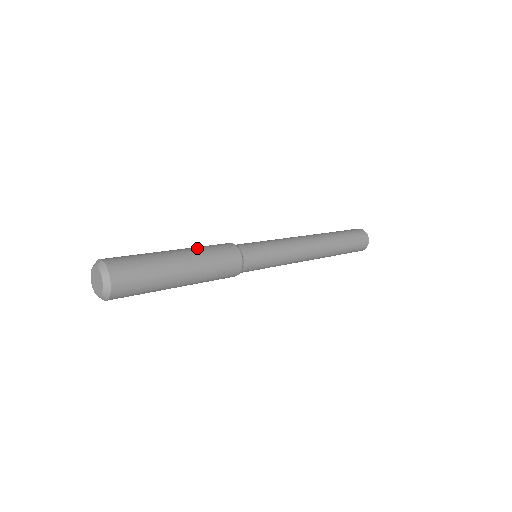
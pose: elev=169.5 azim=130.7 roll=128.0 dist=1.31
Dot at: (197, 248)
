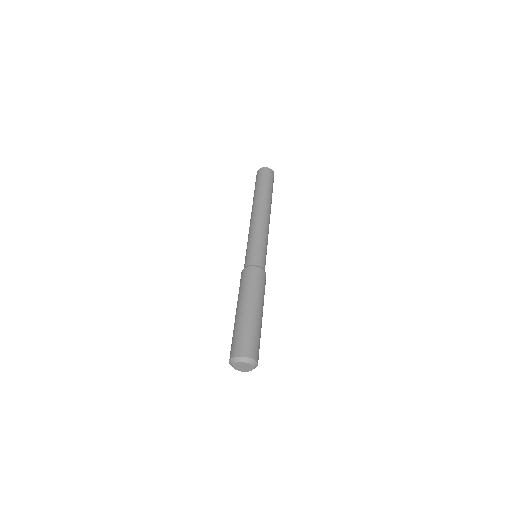
Dot at: (254, 293)
